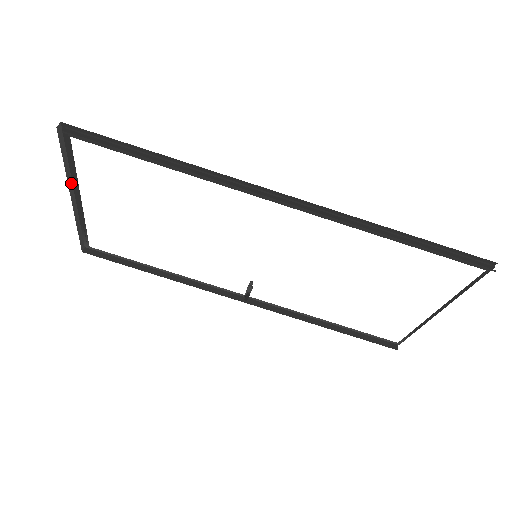
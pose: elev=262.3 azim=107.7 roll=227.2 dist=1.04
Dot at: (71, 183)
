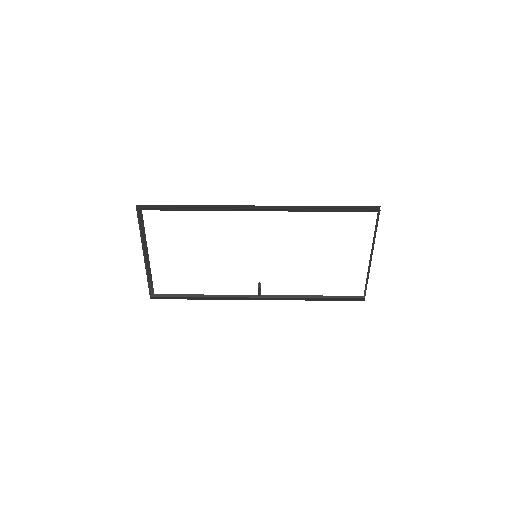
Dot at: (142, 245)
